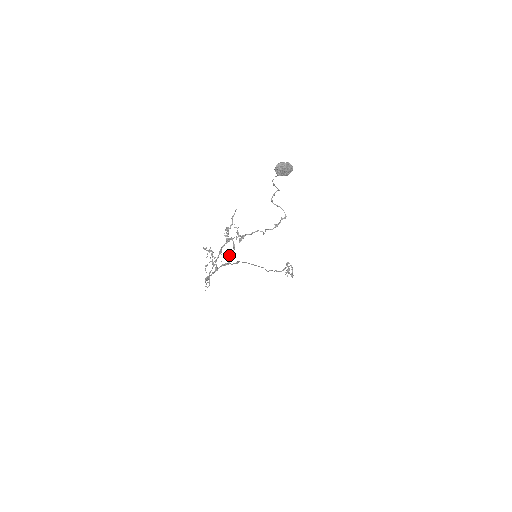
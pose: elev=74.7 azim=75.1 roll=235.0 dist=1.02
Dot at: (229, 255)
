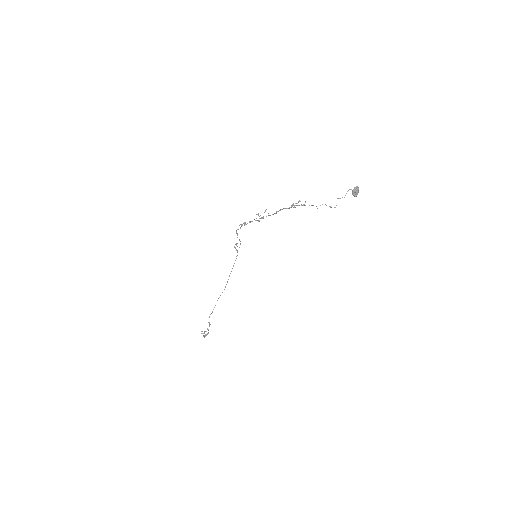
Dot at: (293, 204)
